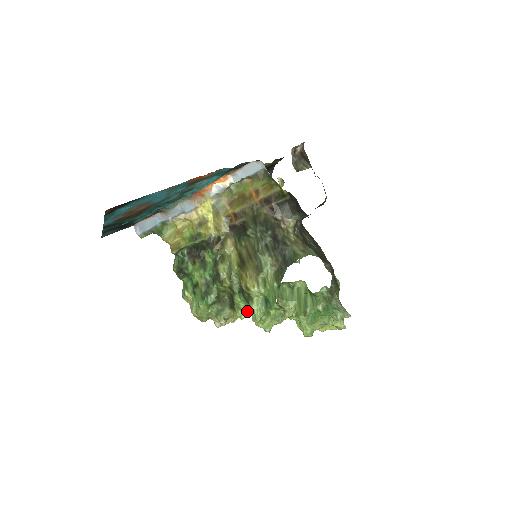
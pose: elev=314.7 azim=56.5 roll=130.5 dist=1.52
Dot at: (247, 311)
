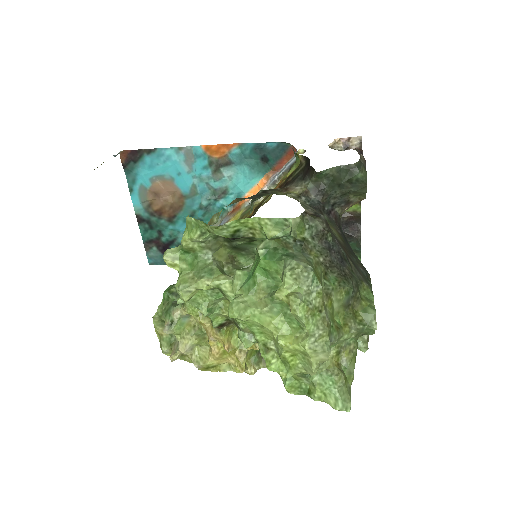
Dot at: occluded
